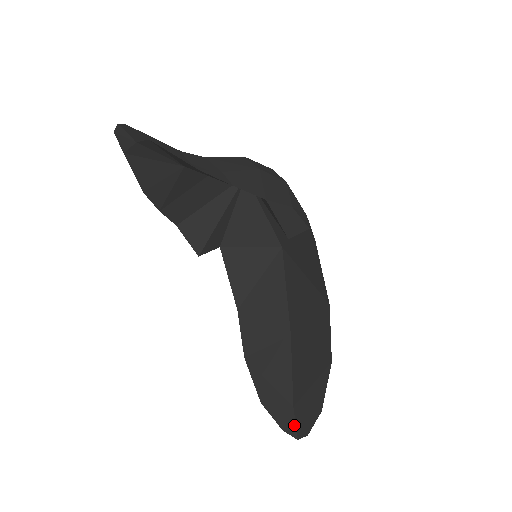
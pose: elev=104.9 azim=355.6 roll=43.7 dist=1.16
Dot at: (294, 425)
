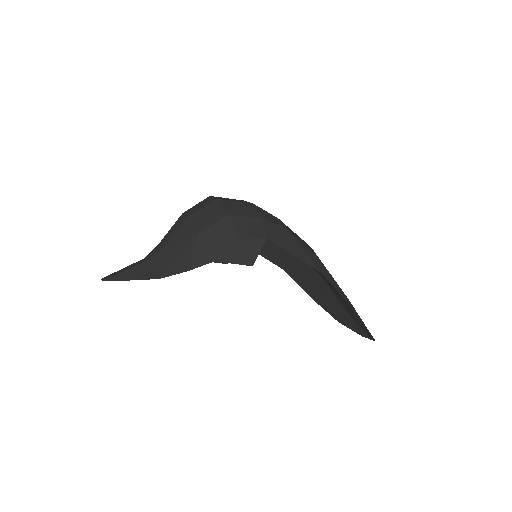
Dot at: (365, 334)
